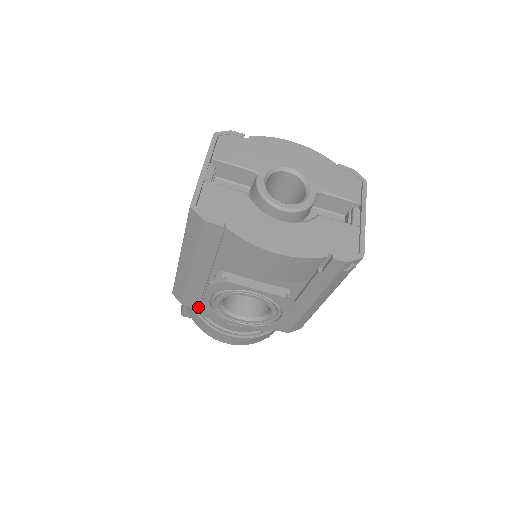
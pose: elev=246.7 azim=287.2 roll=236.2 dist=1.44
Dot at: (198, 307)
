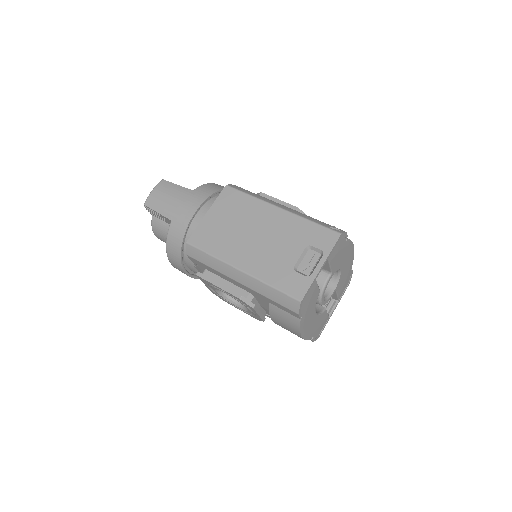
Dot at: (195, 262)
